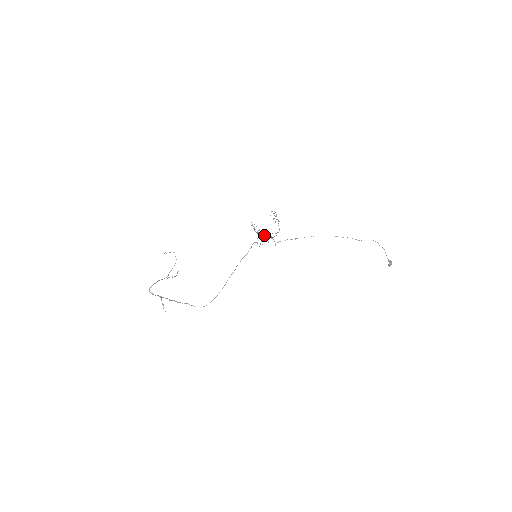
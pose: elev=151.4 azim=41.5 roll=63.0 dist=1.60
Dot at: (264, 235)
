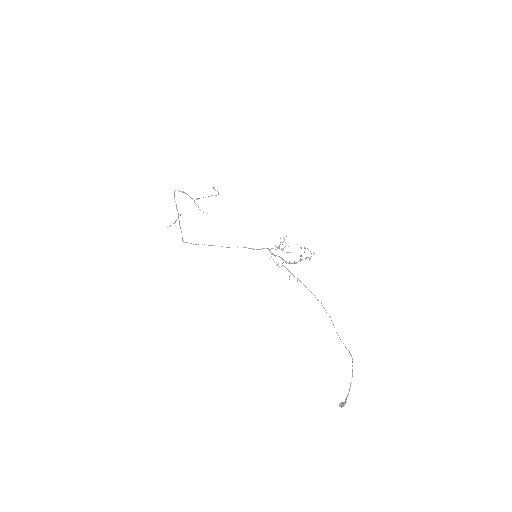
Dot at: (279, 248)
